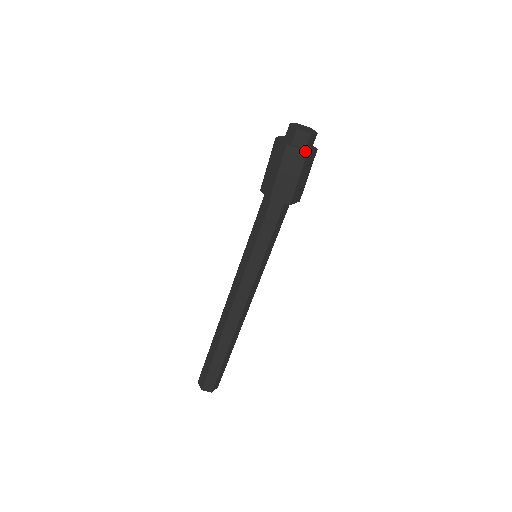
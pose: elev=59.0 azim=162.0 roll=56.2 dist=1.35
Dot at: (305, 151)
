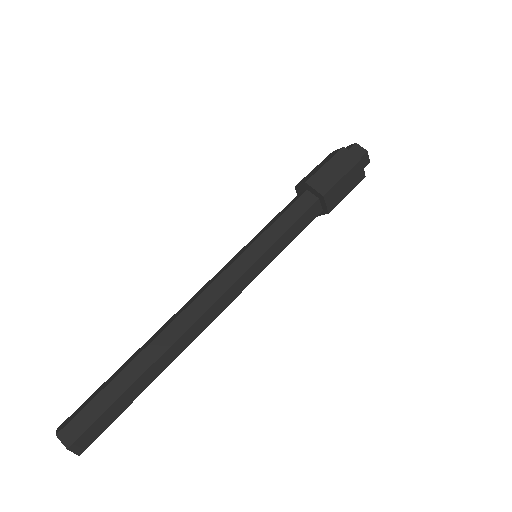
Dot at: (342, 148)
